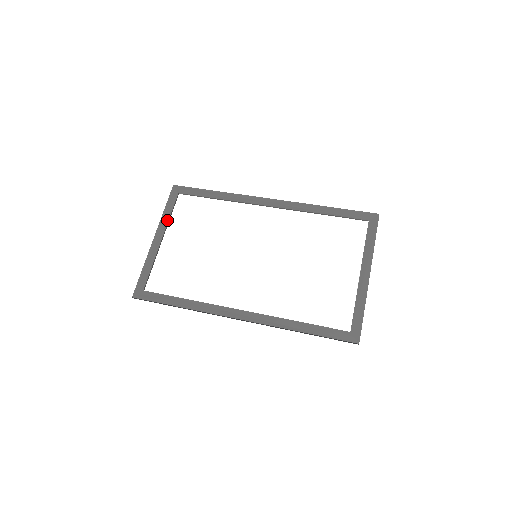
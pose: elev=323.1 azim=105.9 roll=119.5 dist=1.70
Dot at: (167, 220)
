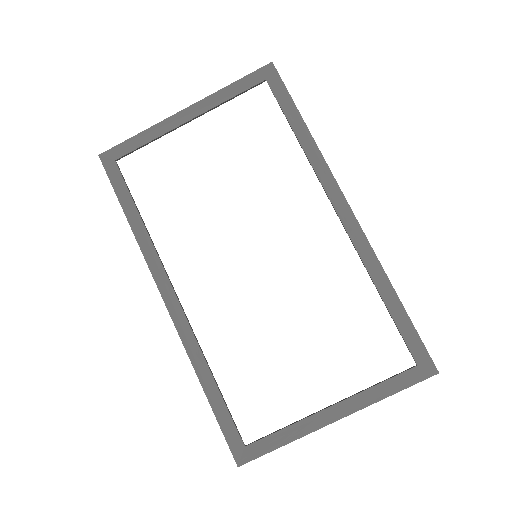
Dot at: (219, 102)
